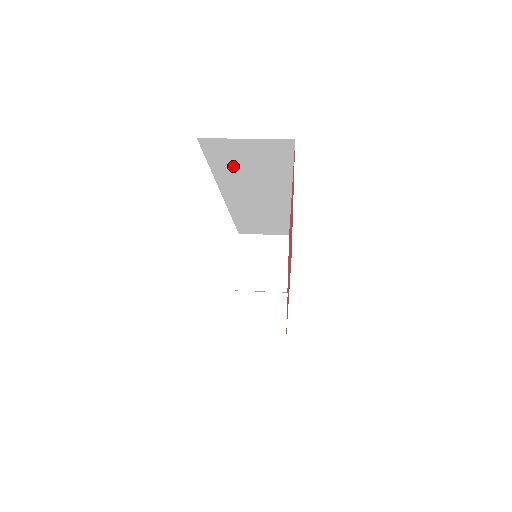
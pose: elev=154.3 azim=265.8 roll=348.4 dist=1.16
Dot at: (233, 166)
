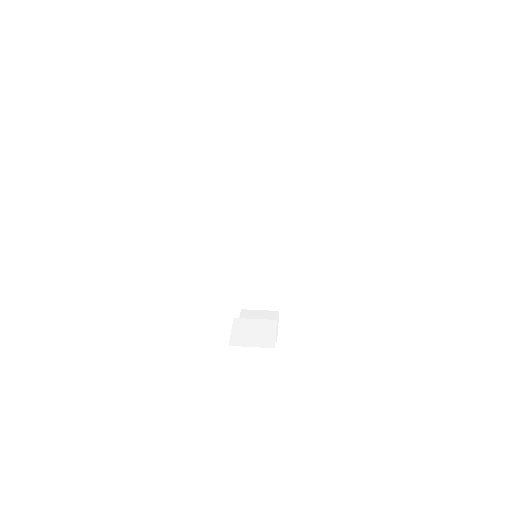
Dot at: (249, 176)
